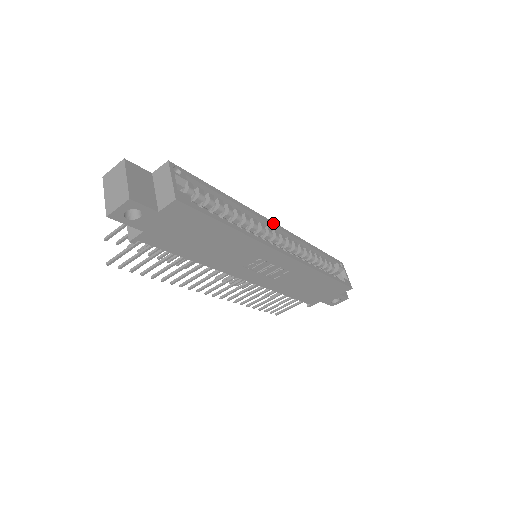
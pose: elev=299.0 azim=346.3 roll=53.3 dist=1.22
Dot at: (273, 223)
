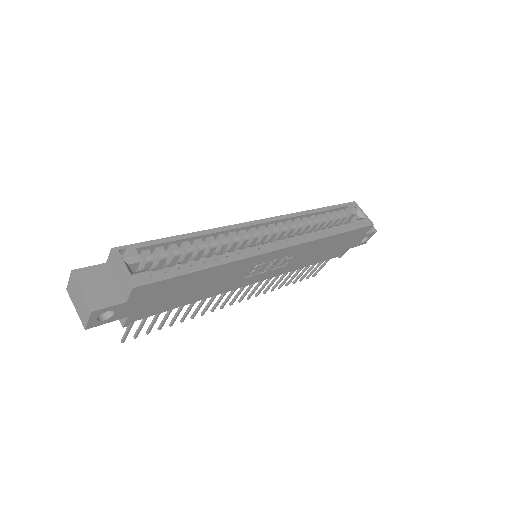
Dot at: (254, 222)
